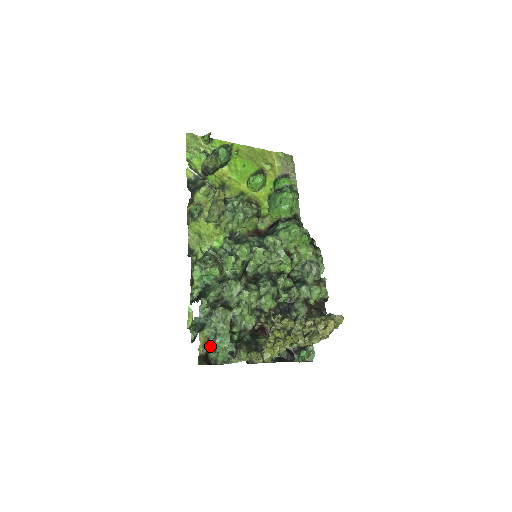
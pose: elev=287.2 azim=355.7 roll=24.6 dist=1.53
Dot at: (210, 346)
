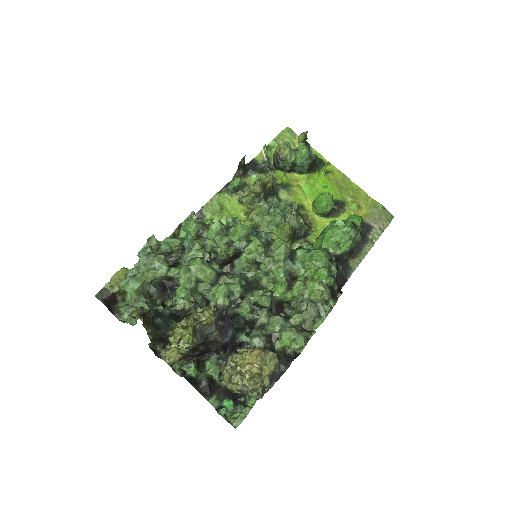
Dot at: (128, 296)
